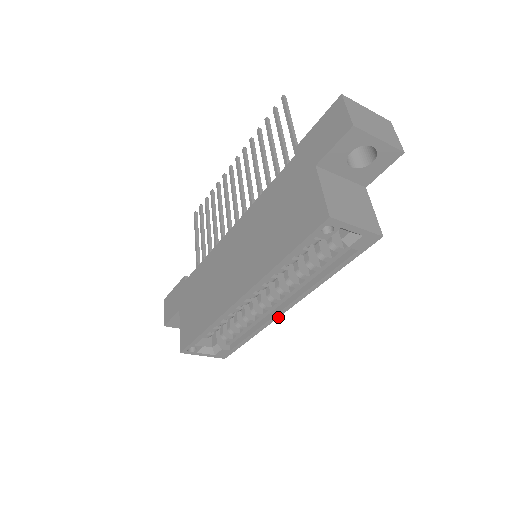
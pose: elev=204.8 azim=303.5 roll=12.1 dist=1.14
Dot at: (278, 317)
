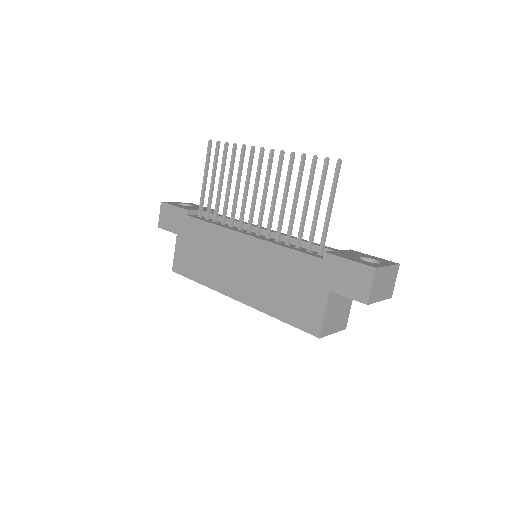
Dot at: occluded
